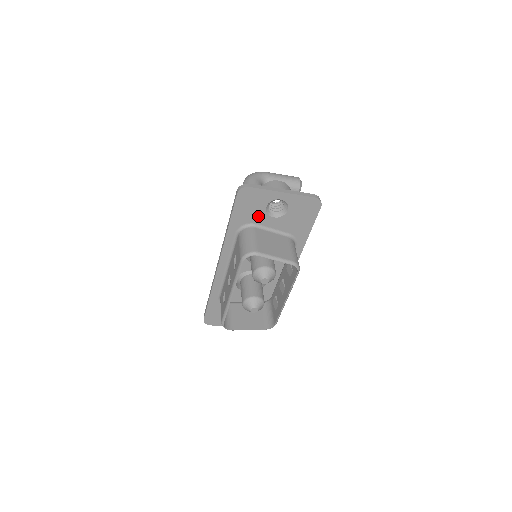
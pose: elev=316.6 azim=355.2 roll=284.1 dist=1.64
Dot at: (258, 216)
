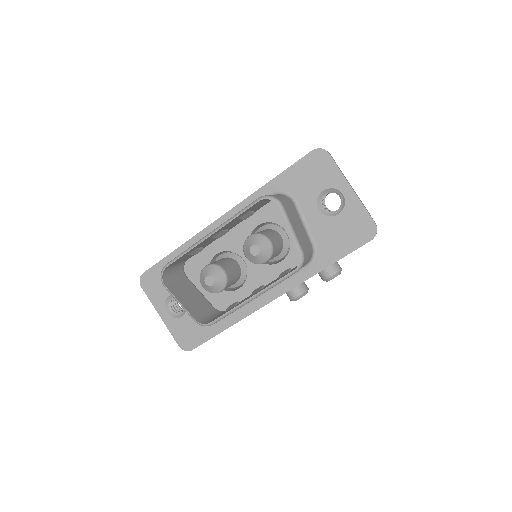
Dot at: (307, 194)
